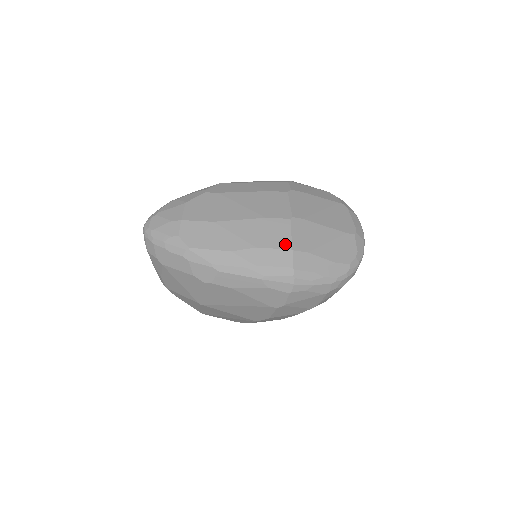
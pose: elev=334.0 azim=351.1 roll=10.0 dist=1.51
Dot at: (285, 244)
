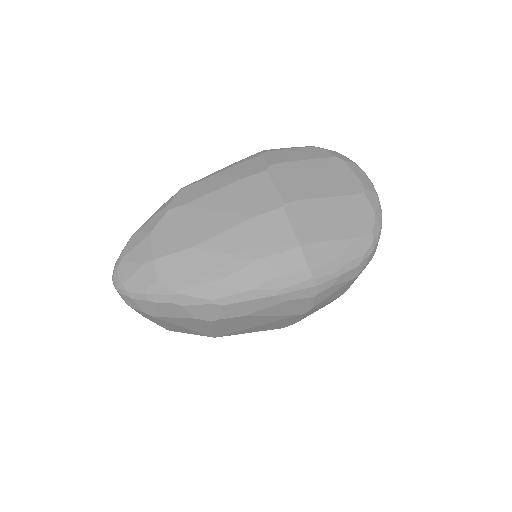
Dot at: (289, 242)
